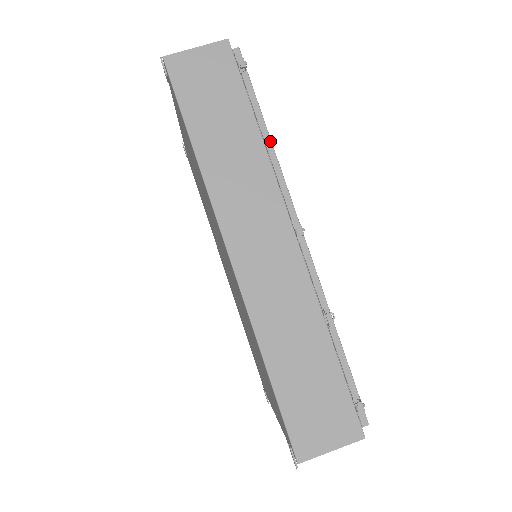
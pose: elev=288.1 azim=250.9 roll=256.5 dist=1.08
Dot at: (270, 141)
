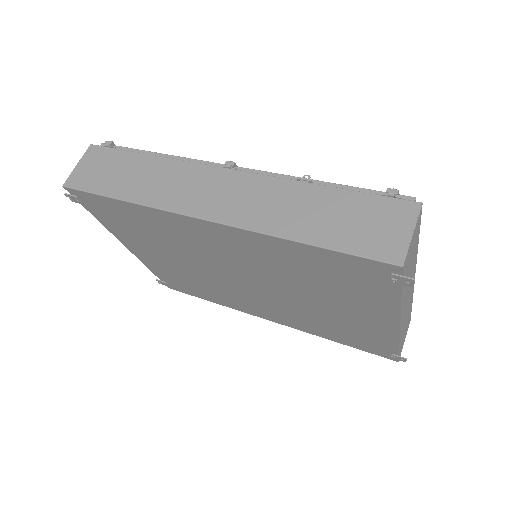
Dot at: (164, 155)
